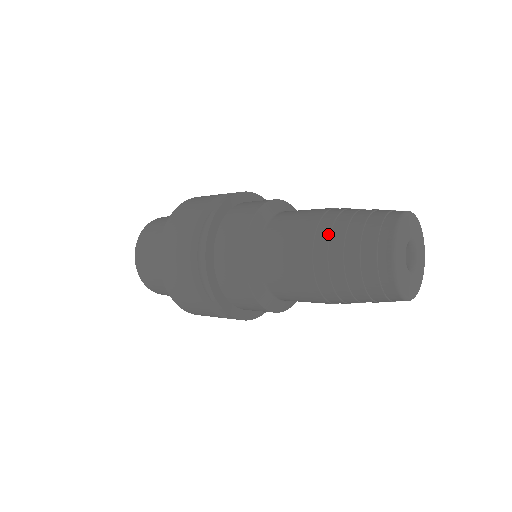
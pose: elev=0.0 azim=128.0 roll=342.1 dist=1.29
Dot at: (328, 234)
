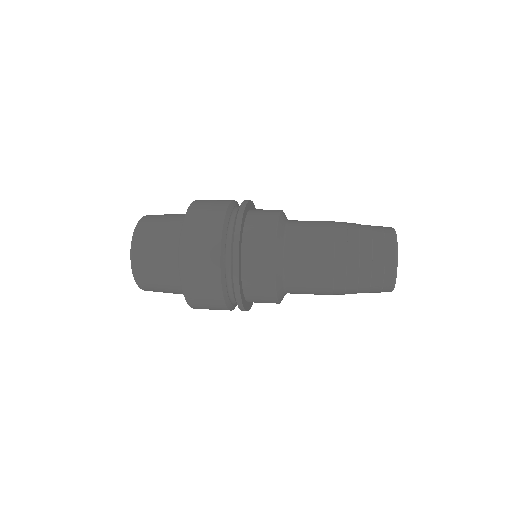
Dot at: (346, 224)
